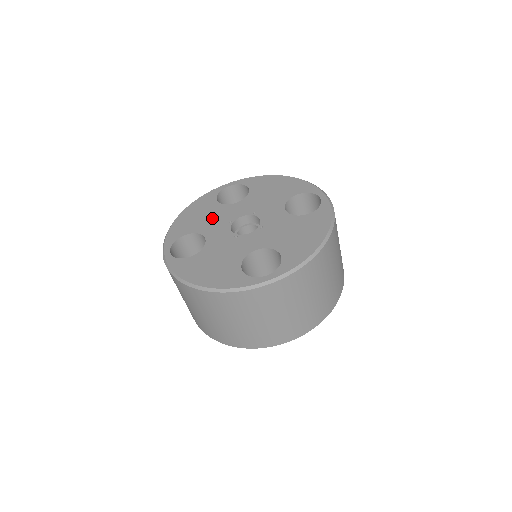
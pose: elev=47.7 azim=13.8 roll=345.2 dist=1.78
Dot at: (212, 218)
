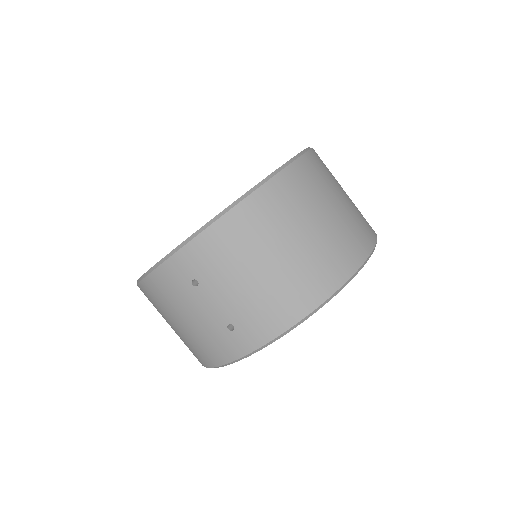
Dot at: occluded
